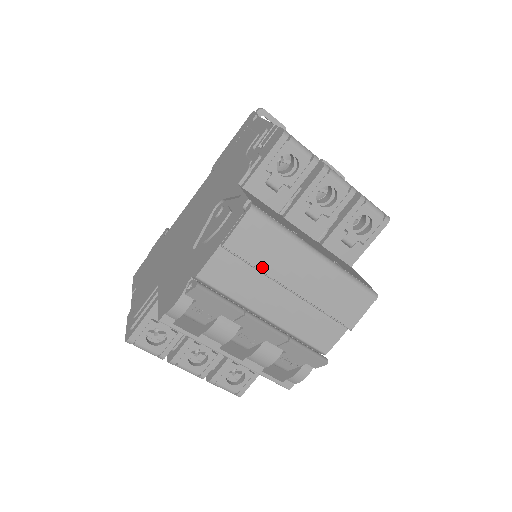
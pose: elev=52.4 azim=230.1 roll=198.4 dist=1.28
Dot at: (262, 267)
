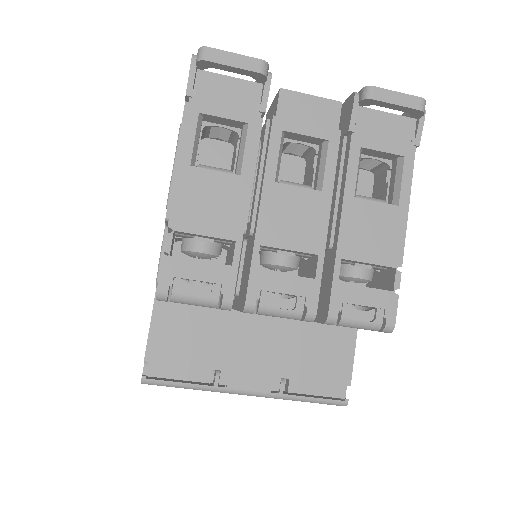
Dot at: occluded
